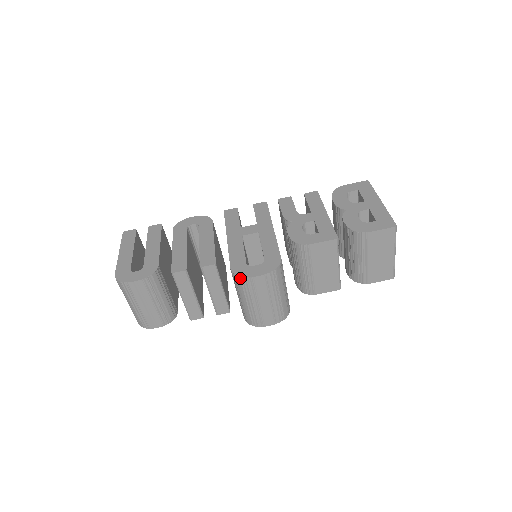
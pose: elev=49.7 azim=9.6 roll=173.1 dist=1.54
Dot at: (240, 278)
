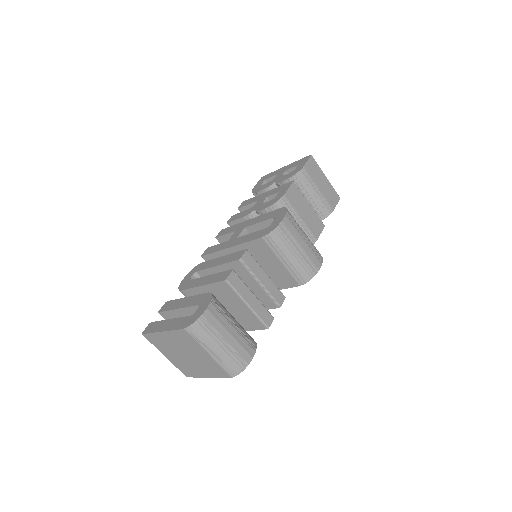
Dot at: (275, 231)
